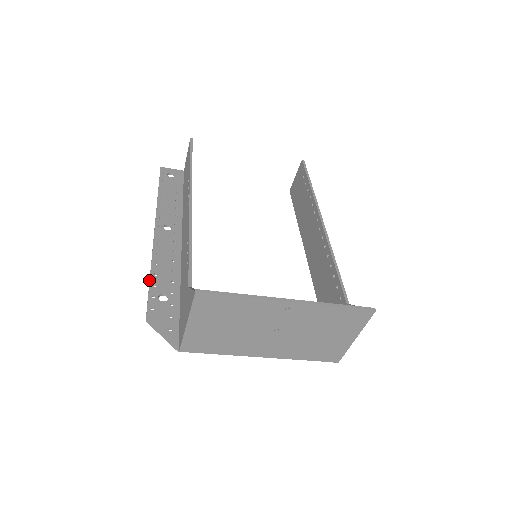
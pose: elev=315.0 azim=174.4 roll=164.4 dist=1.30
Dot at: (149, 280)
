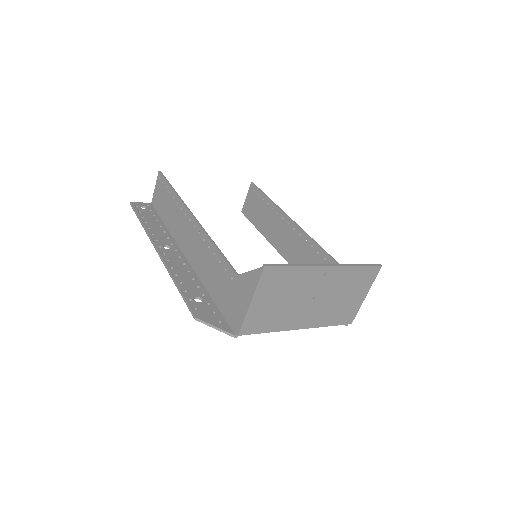
Dot at: occluded
